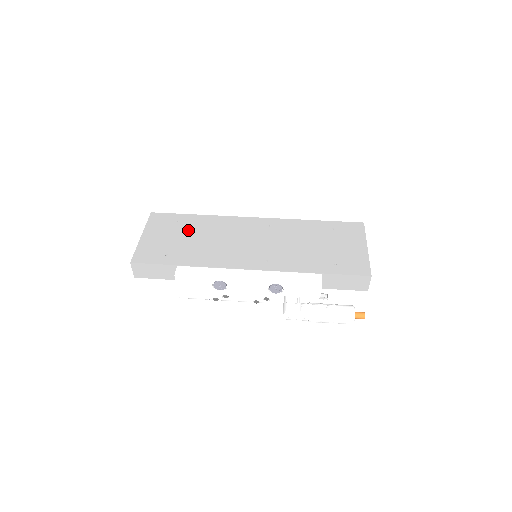
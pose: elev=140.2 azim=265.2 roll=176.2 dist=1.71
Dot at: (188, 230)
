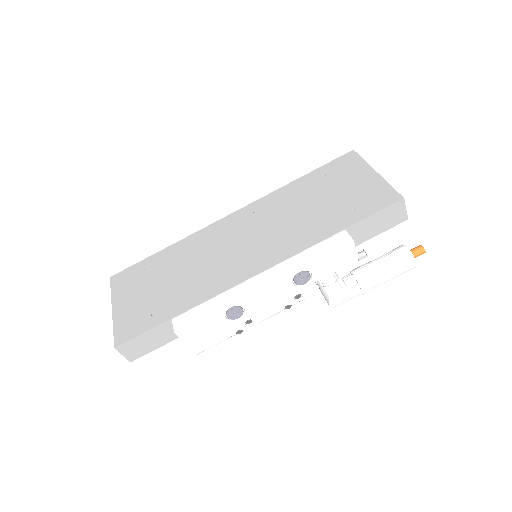
Dot at: (162, 272)
